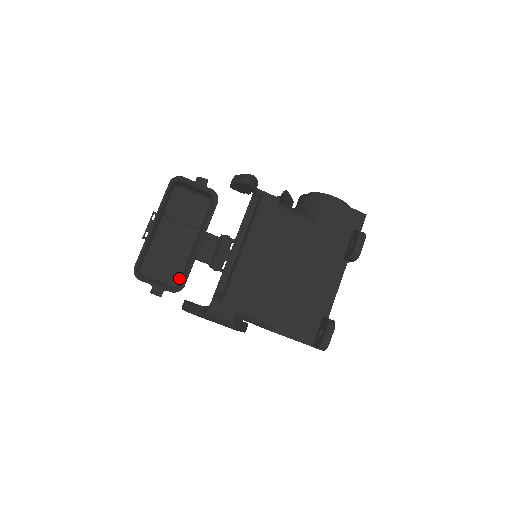
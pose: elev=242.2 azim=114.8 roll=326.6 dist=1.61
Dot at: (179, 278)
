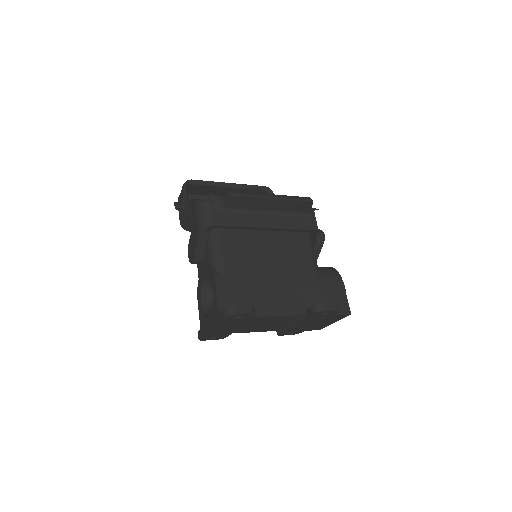
Dot at: occluded
